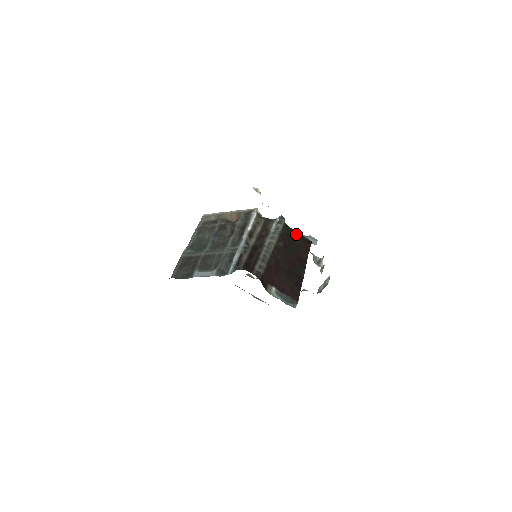
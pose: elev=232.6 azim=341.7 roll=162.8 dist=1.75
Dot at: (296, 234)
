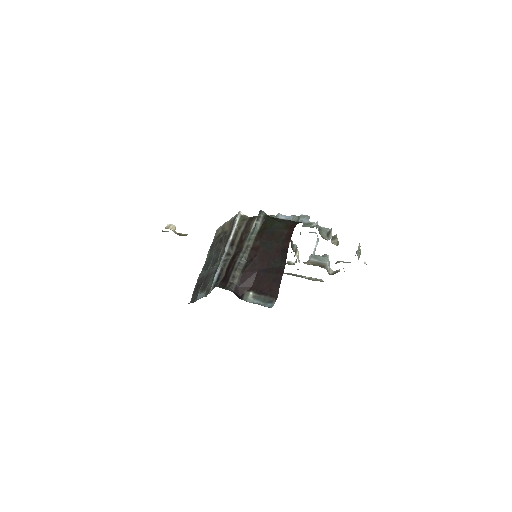
Dot at: (277, 223)
